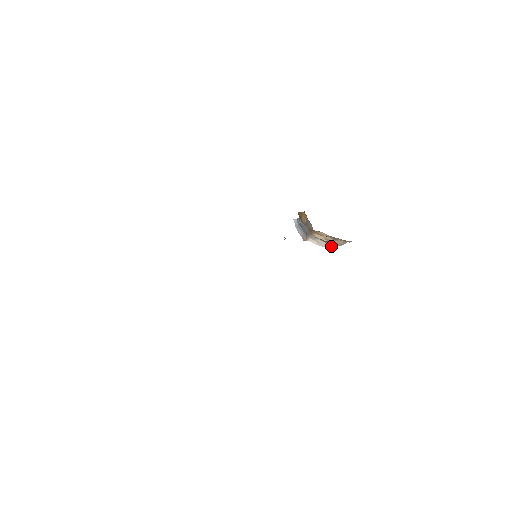
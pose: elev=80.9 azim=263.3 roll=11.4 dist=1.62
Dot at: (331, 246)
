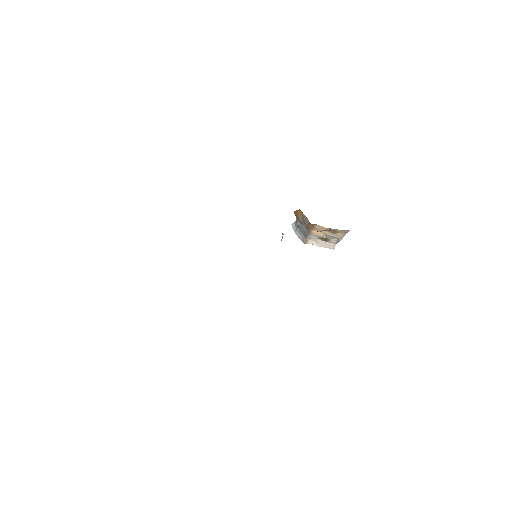
Dot at: (332, 245)
